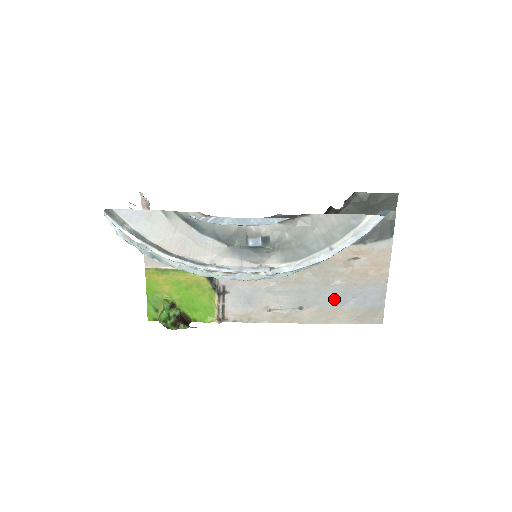
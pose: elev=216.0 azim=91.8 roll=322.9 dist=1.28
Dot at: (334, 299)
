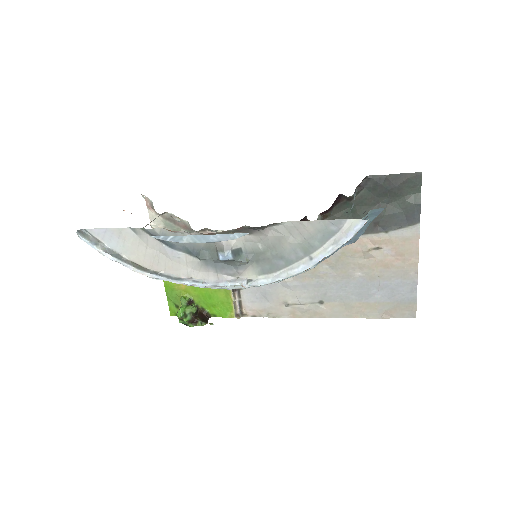
Dot at: (357, 292)
